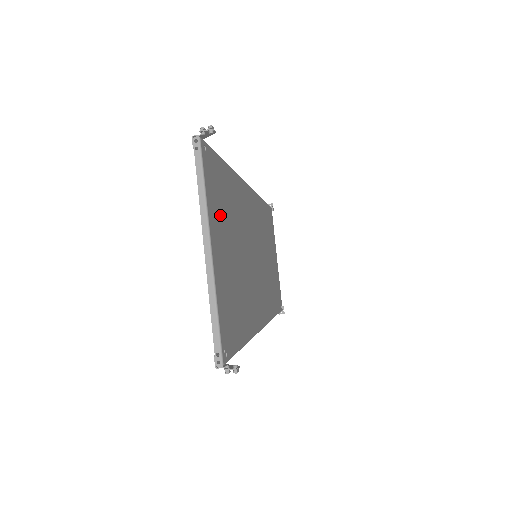
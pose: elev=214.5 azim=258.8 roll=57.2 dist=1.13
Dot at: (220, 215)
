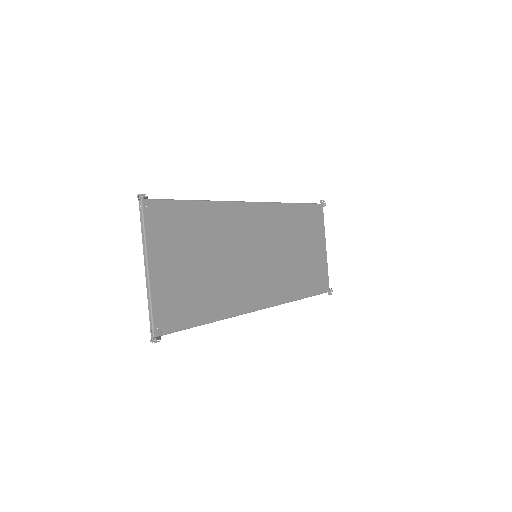
Dot at: (171, 242)
